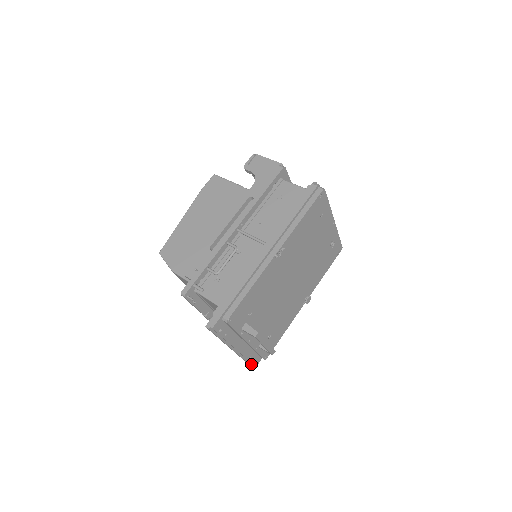
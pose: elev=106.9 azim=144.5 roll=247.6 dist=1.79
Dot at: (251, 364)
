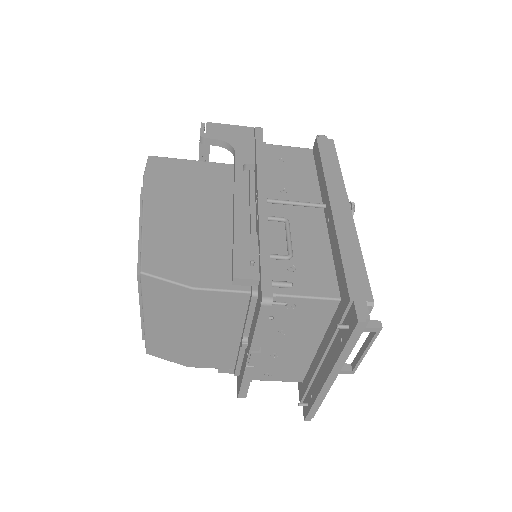
Dot at: (312, 414)
